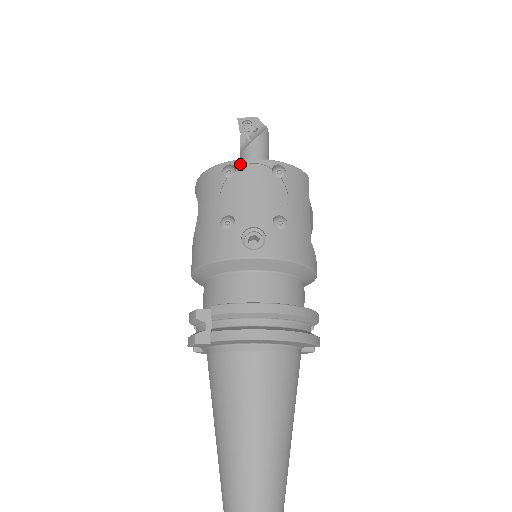
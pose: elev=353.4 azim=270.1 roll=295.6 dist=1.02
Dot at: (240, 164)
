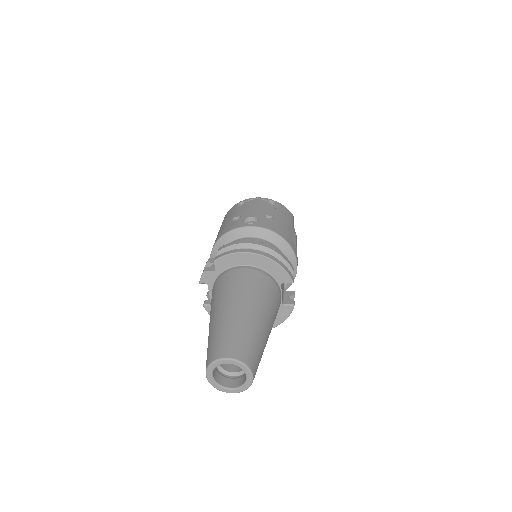
Dot at: (248, 200)
